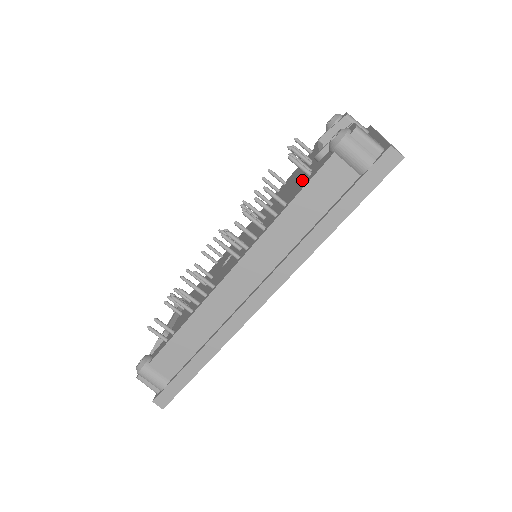
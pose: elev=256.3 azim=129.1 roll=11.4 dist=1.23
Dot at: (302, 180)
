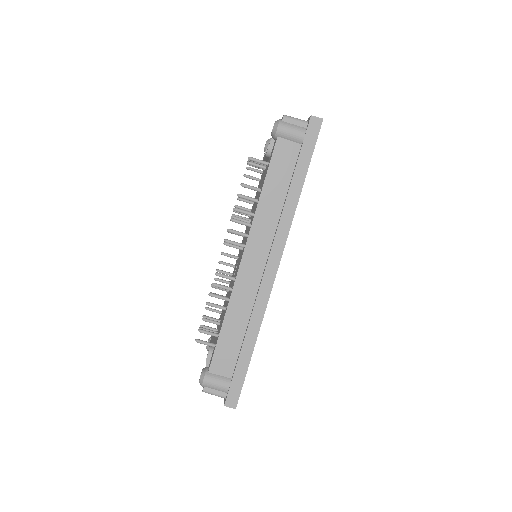
Dot at: occluded
